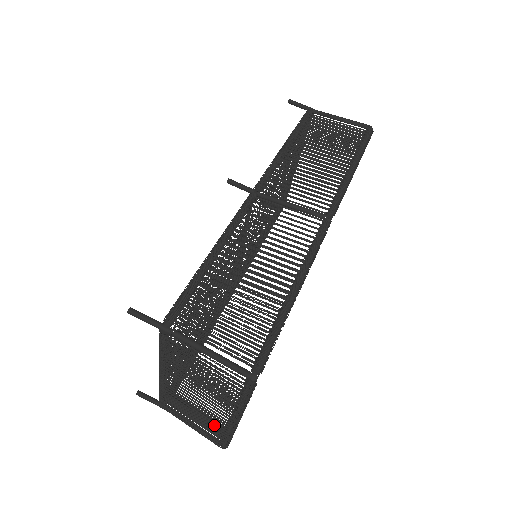
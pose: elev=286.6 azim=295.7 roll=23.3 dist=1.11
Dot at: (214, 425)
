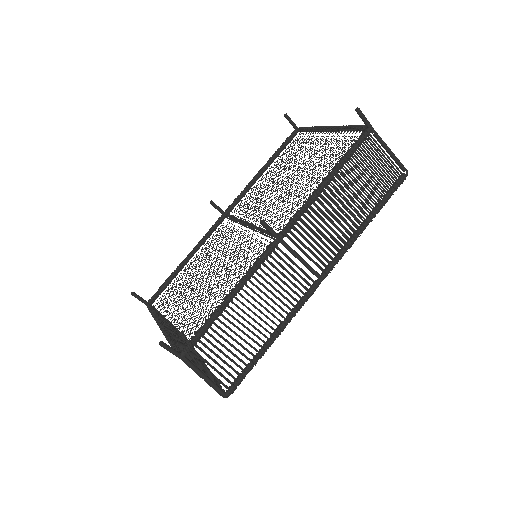
Dot at: occluded
